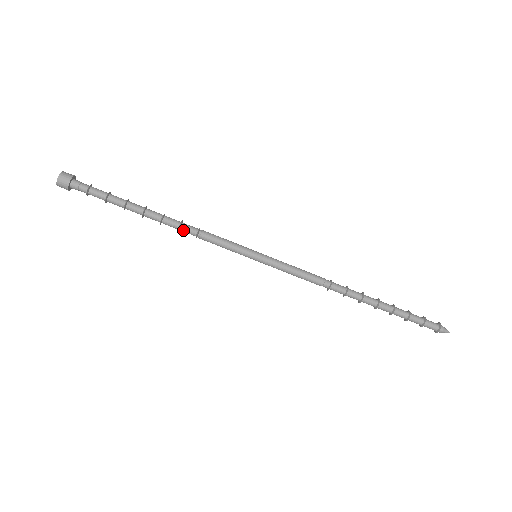
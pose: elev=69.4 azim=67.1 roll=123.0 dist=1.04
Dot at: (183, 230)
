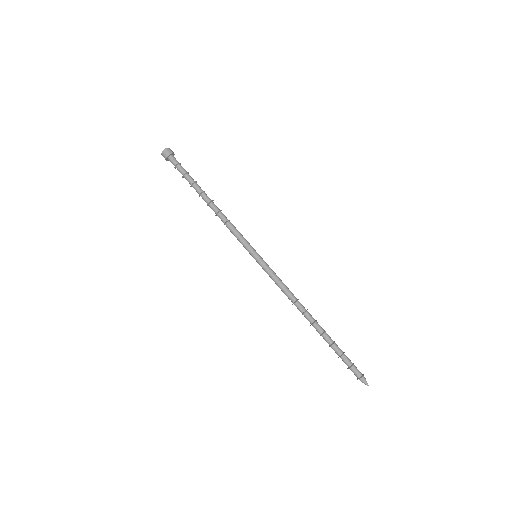
Dot at: (219, 215)
